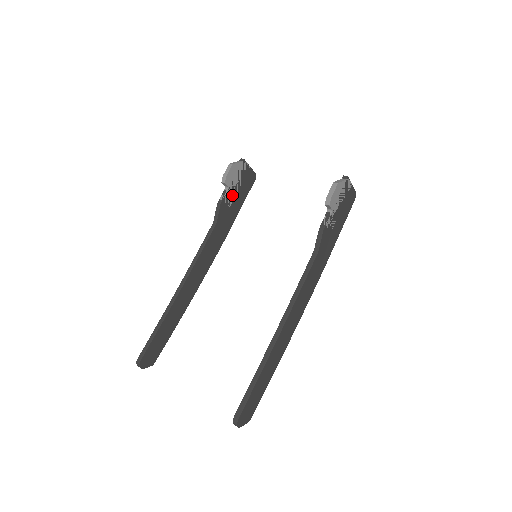
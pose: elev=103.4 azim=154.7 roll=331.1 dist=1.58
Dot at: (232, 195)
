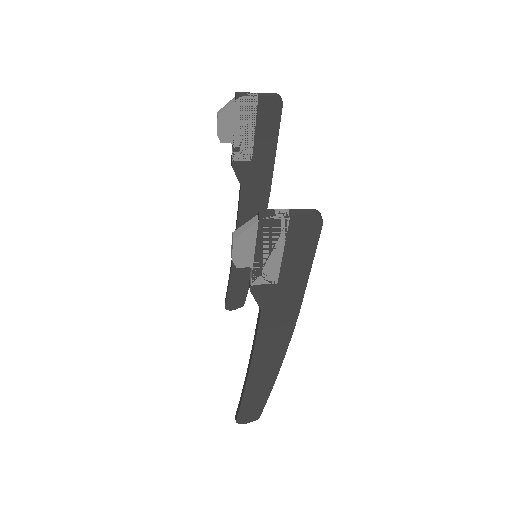
Dot at: (246, 146)
